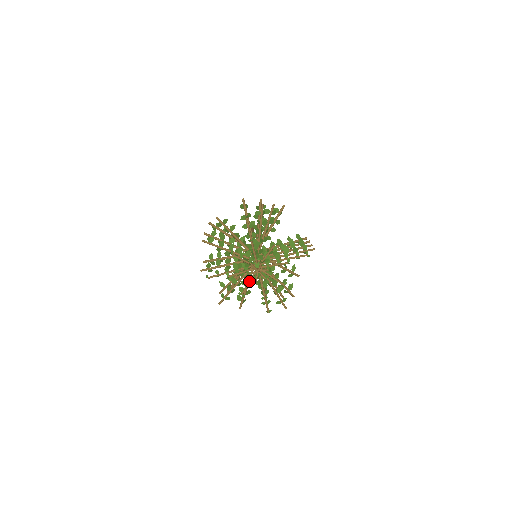
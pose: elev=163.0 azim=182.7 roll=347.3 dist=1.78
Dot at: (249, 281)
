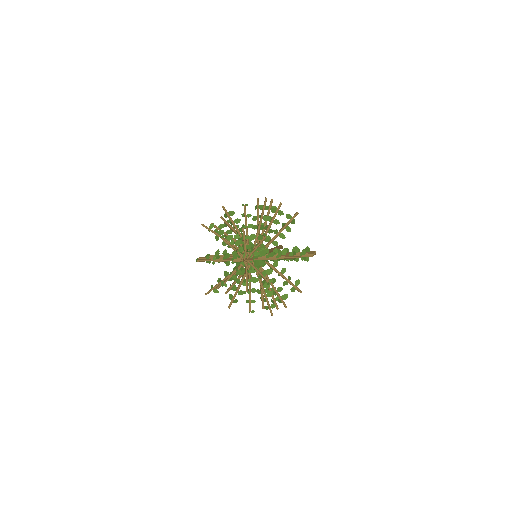
Dot at: (234, 271)
